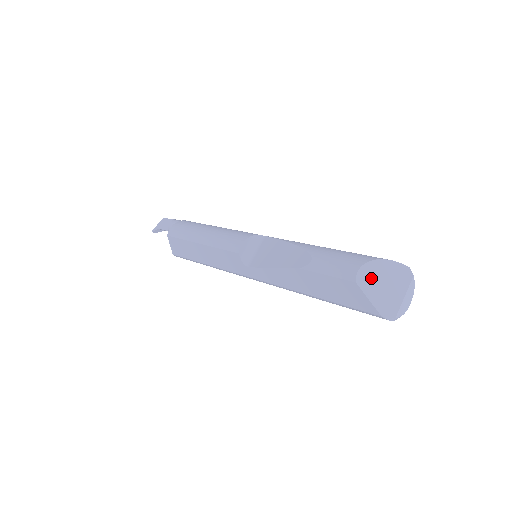
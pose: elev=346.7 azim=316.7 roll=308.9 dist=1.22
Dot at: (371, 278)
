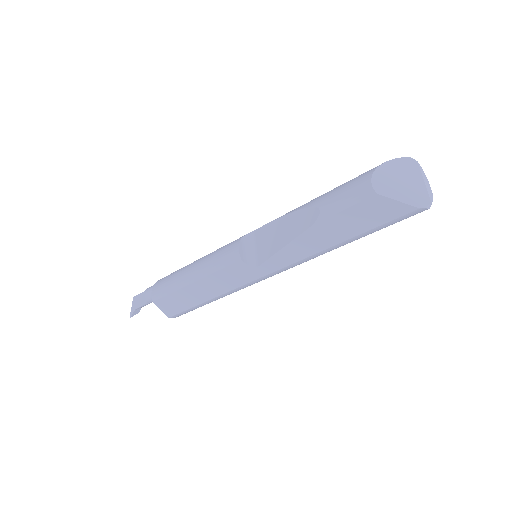
Dot at: (386, 183)
